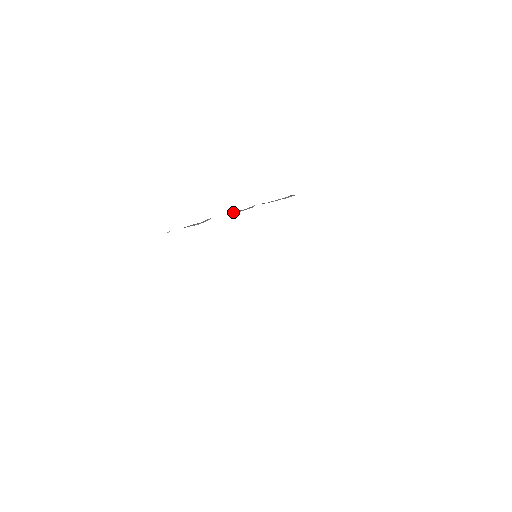
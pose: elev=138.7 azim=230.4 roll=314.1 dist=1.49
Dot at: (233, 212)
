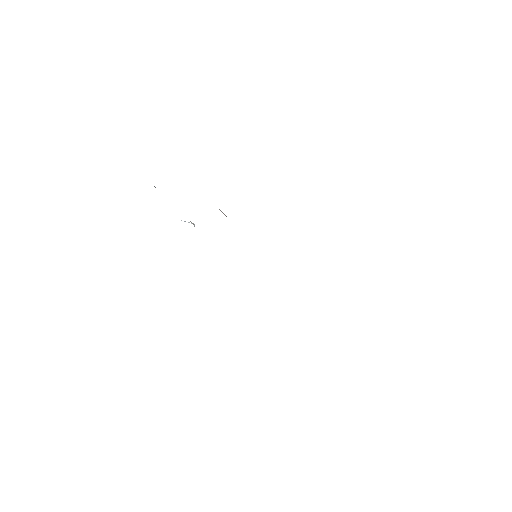
Dot at: occluded
